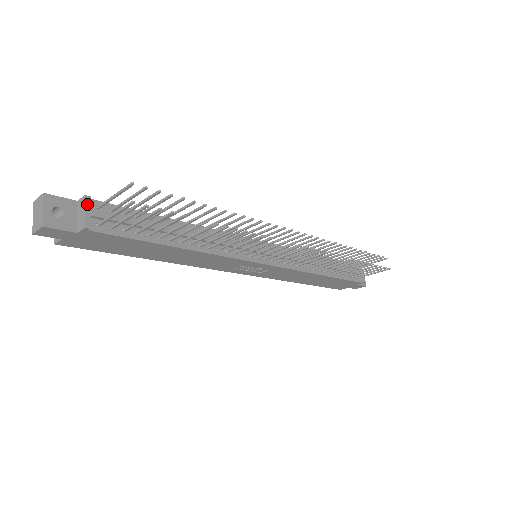
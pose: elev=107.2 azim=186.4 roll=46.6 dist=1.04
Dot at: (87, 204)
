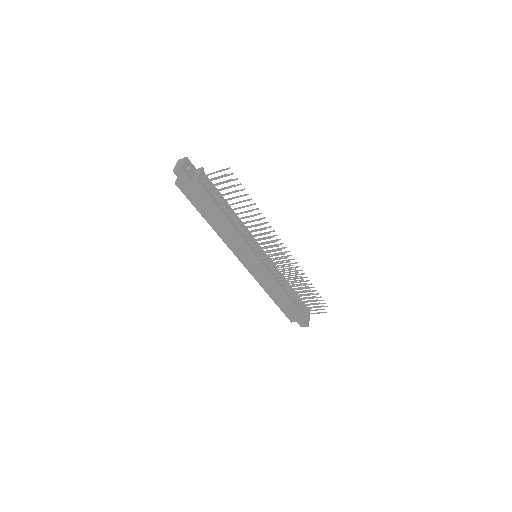
Dot at: (202, 171)
